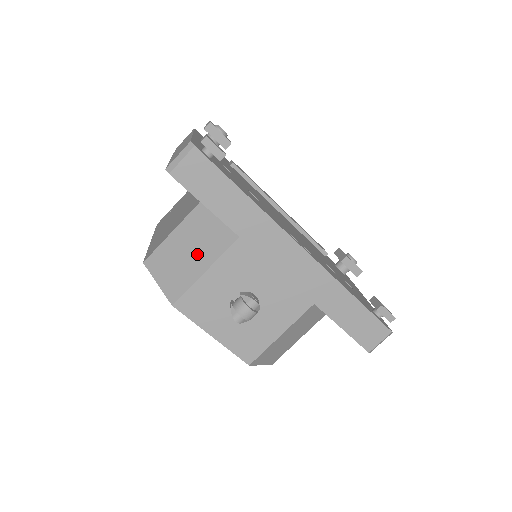
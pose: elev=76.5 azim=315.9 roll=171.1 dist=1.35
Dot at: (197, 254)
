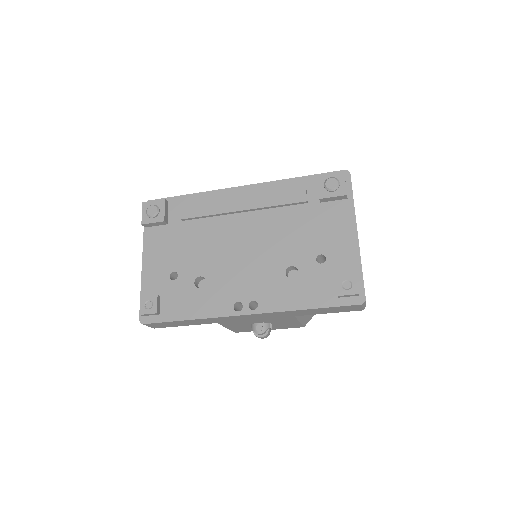
Dot at: occluded
